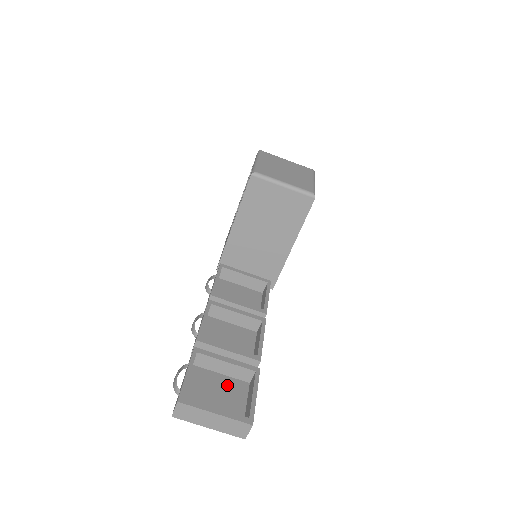
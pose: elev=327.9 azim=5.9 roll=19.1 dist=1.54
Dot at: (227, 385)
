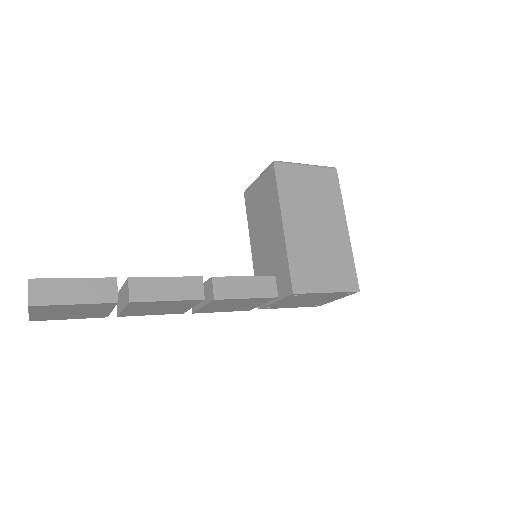
Dot at: occluded
